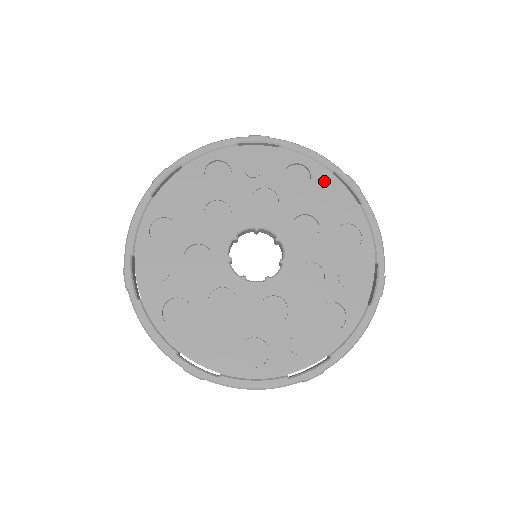
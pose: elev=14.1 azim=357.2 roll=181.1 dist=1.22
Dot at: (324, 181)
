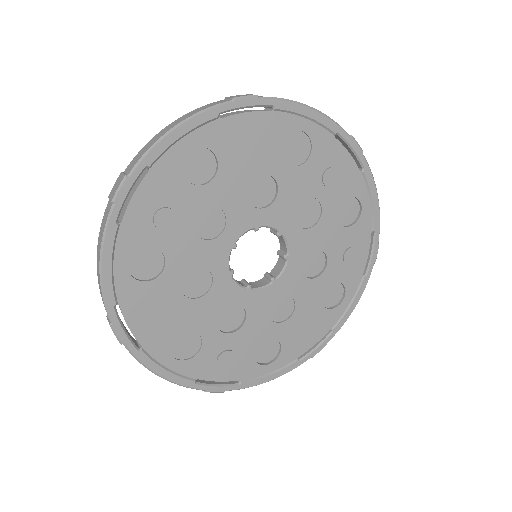
Dot at: (224, 136)
